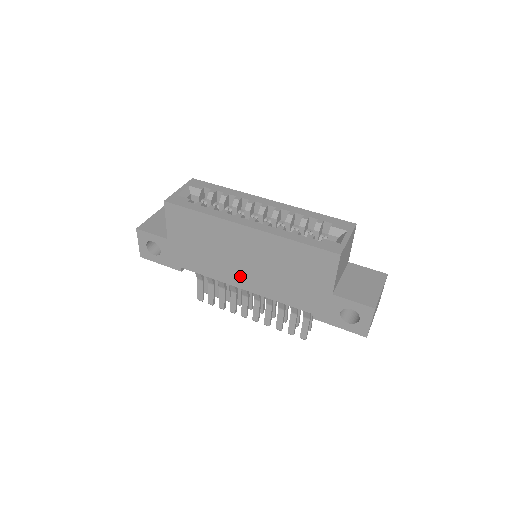
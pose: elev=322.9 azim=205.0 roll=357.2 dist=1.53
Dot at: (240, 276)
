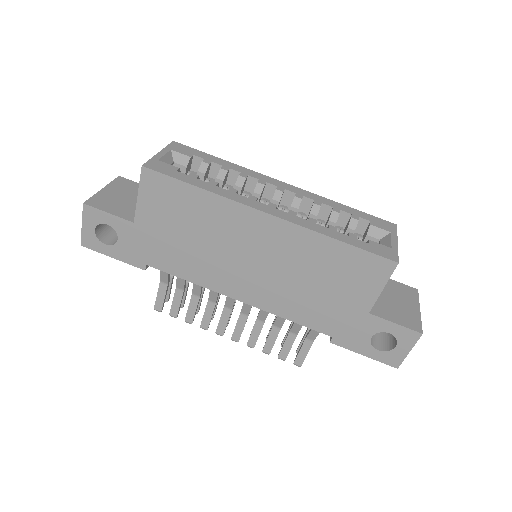
Dot at: (238, 282)
